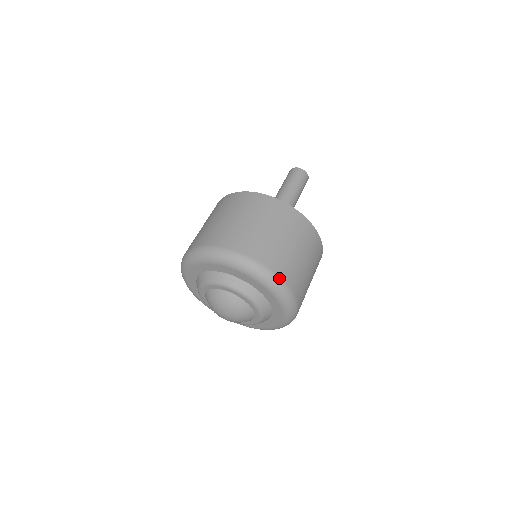
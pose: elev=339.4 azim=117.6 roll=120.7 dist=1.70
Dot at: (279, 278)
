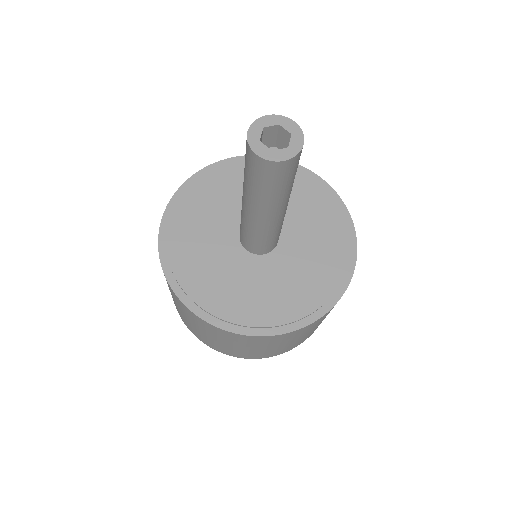
Dot at: occluded
